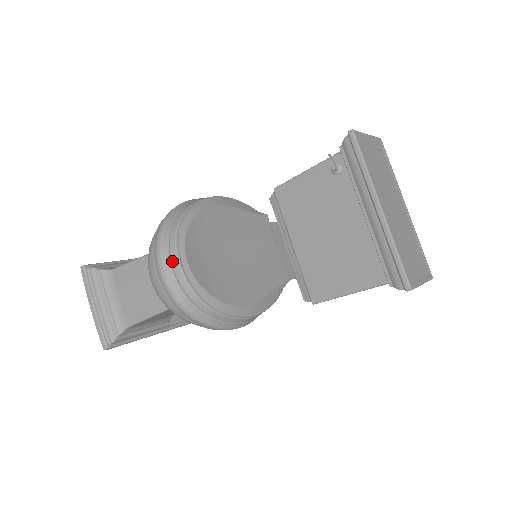
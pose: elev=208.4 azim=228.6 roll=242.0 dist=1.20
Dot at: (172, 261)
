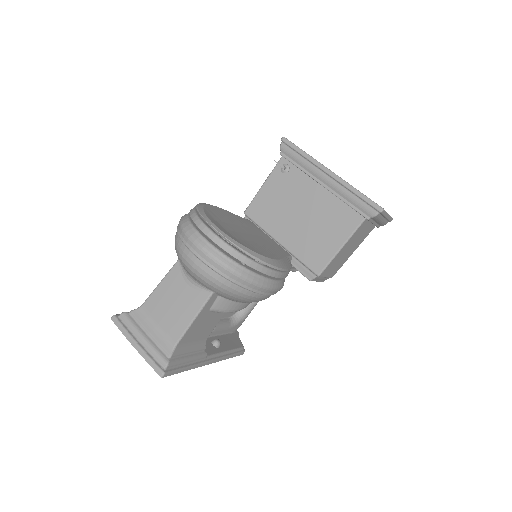
Dot at: (203, 232)
